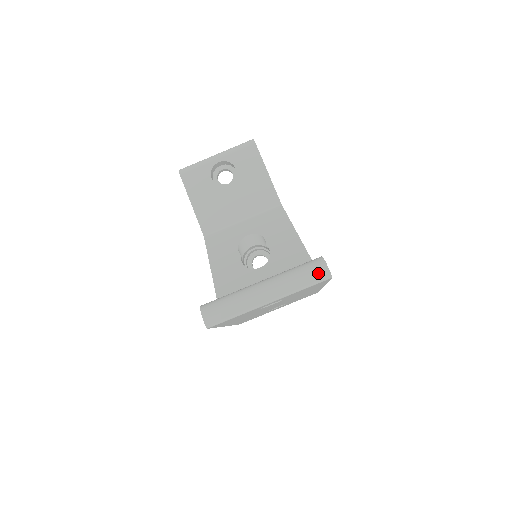
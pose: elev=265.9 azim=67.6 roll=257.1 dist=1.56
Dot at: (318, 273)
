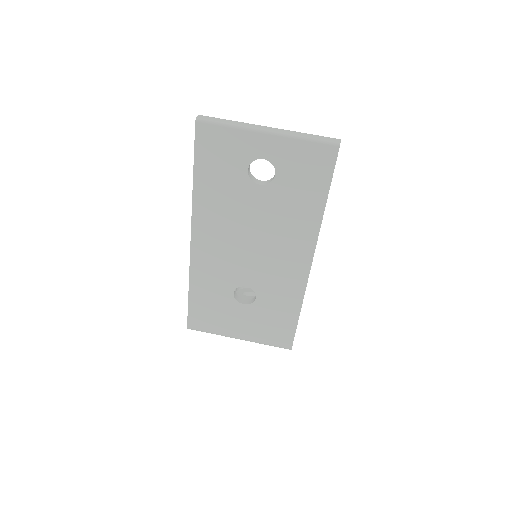
Dot at: (328, 138)
